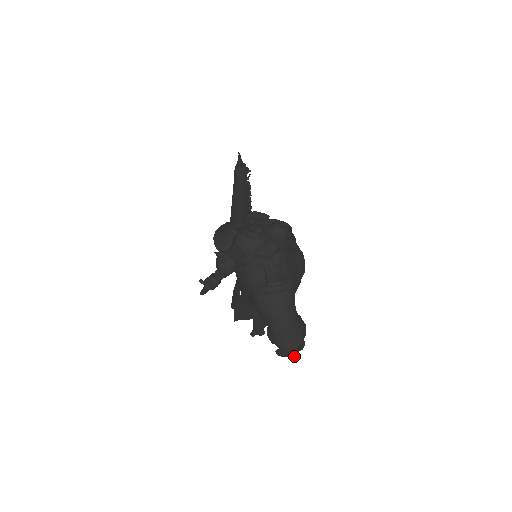
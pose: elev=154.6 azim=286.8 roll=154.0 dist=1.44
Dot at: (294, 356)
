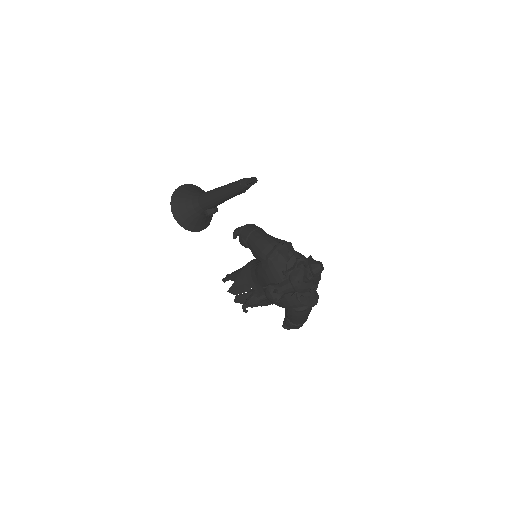
Dot at: occluded
